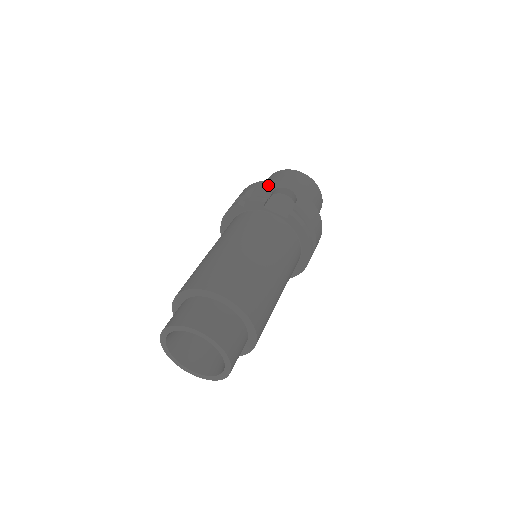
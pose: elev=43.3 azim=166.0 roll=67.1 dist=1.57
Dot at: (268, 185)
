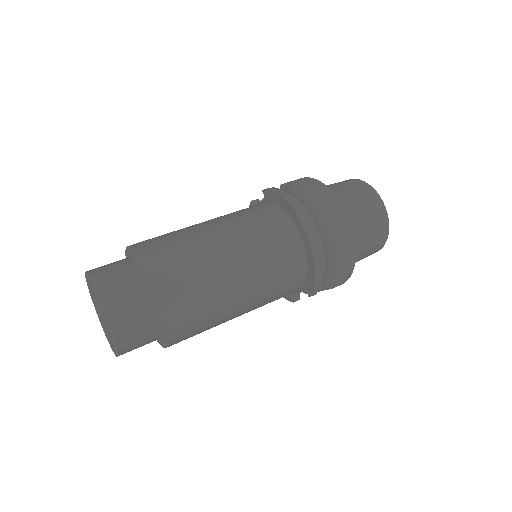
Dot at: occluded
